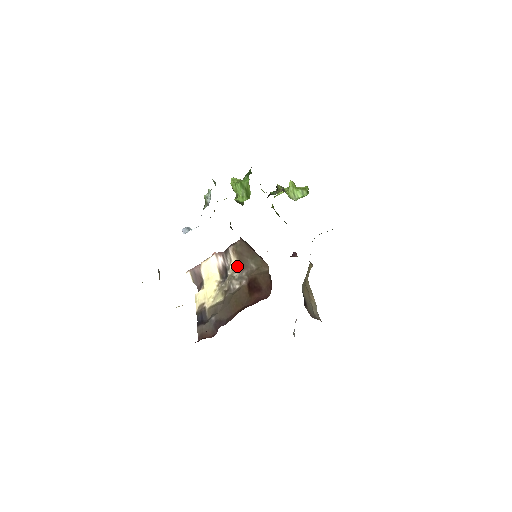
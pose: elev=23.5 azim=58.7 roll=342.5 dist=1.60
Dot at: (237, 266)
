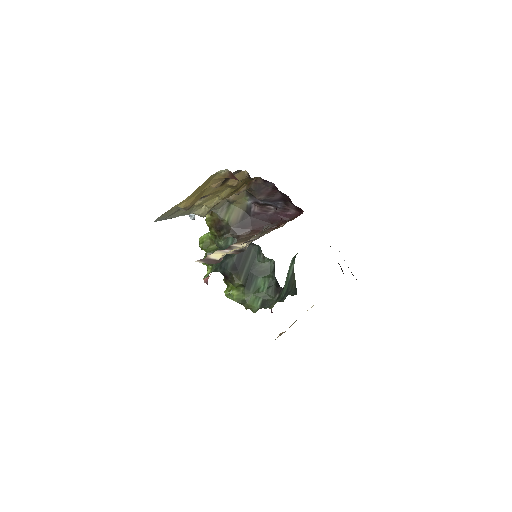
Dot at: occluded
